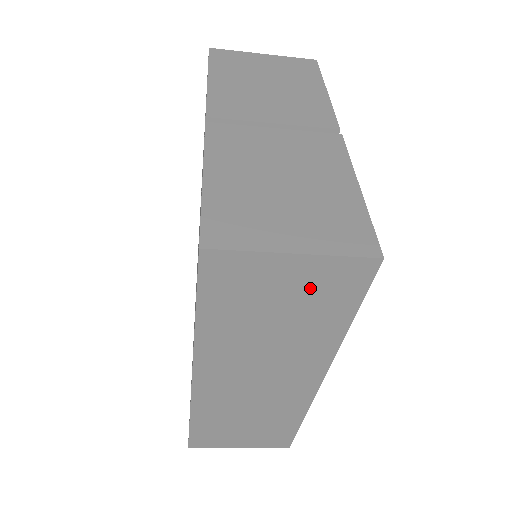
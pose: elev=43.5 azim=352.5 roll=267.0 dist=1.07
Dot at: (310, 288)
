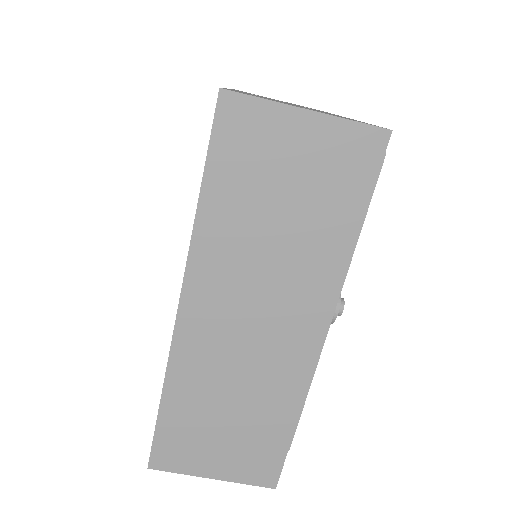
Dot at: (320, 165)
